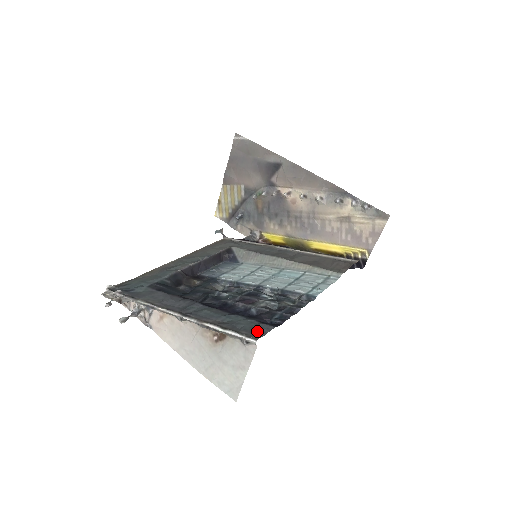
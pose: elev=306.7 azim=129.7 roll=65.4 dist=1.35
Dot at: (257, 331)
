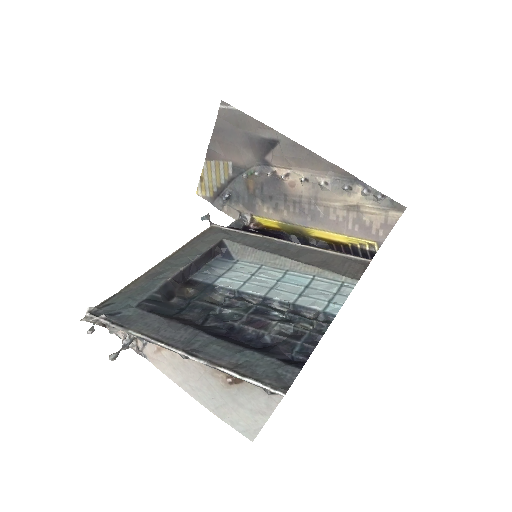
Dot at: (282, 377)
